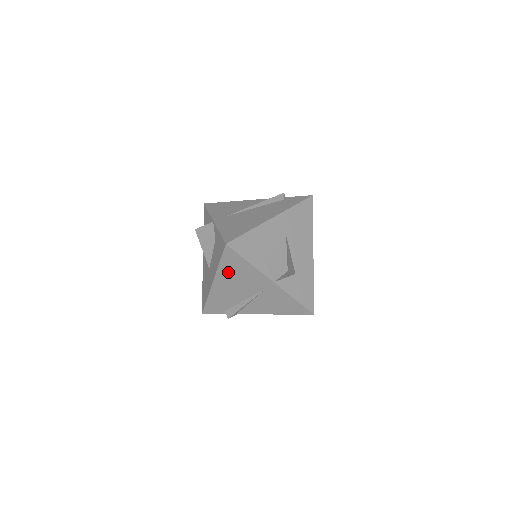
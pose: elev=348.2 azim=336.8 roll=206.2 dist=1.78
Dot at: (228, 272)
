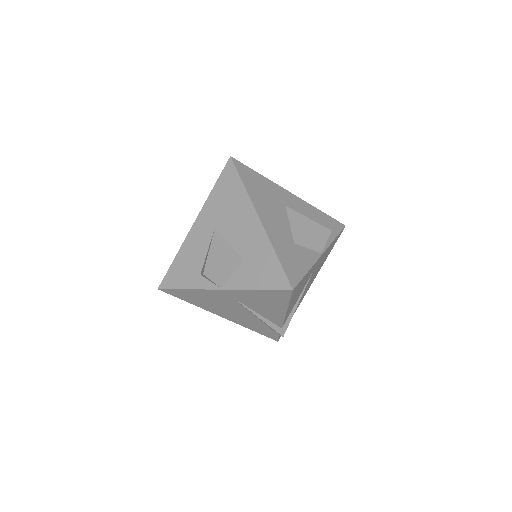
Dot at: (203, 304)
